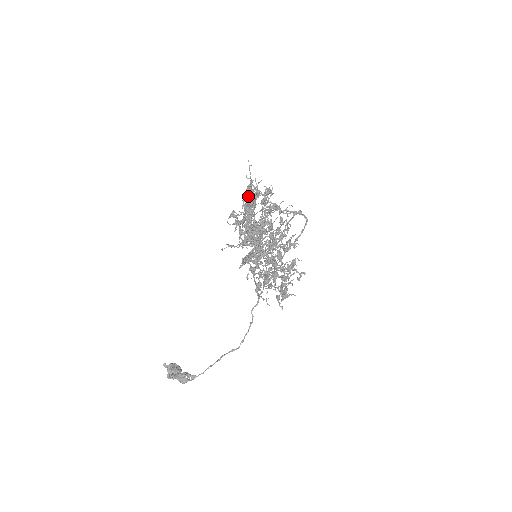
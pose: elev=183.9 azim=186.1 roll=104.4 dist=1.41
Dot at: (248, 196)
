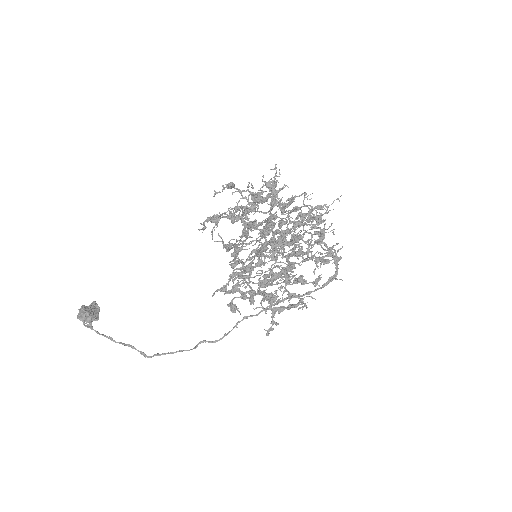
Dot at: (305, 192)
